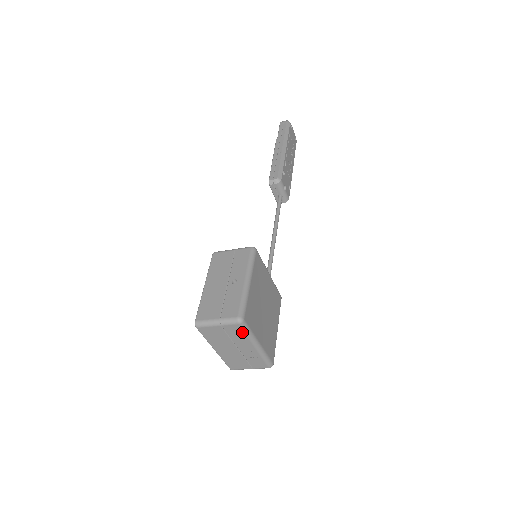
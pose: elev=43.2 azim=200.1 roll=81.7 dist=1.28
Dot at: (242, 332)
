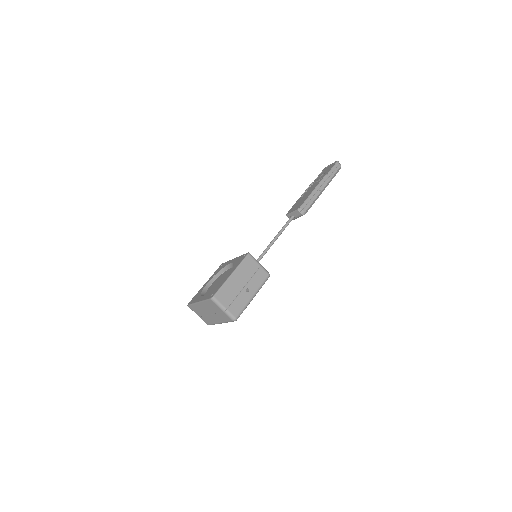
Dot at: (227, 320)
